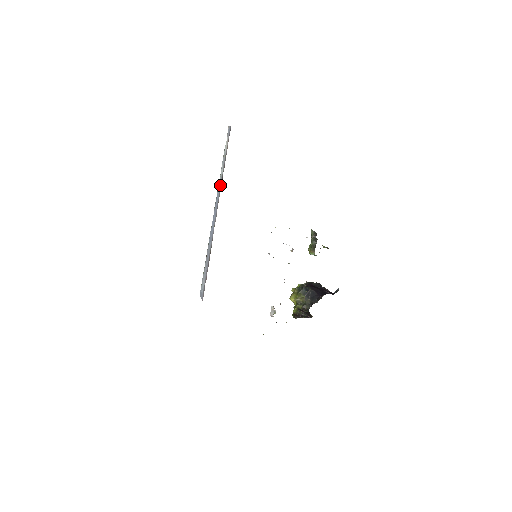
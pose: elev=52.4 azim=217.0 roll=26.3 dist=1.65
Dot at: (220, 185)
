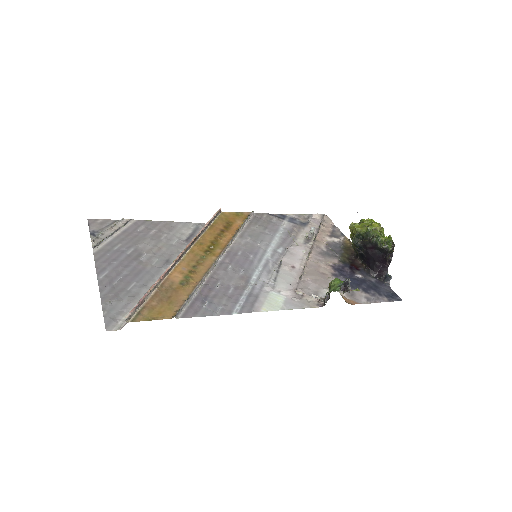
Dot at: occluded
